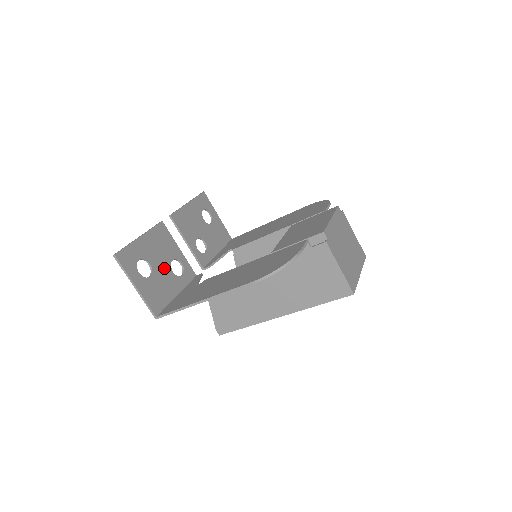
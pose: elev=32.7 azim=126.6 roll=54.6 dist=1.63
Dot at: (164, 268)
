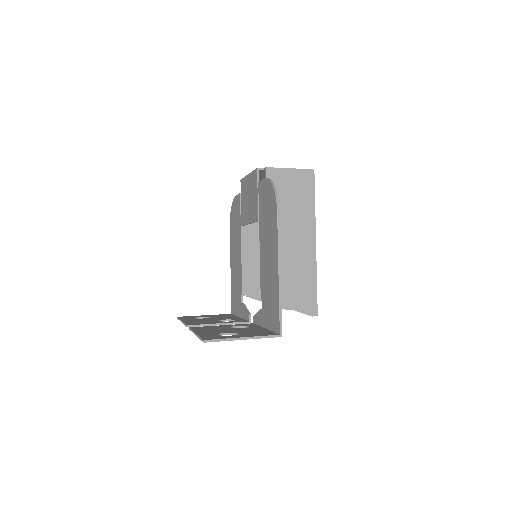
Dot at: (235, 330)
